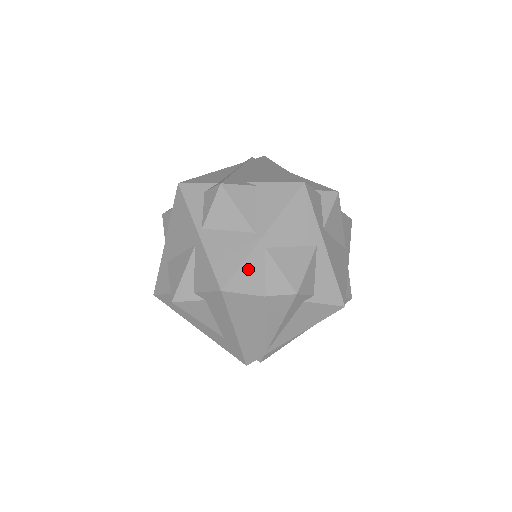
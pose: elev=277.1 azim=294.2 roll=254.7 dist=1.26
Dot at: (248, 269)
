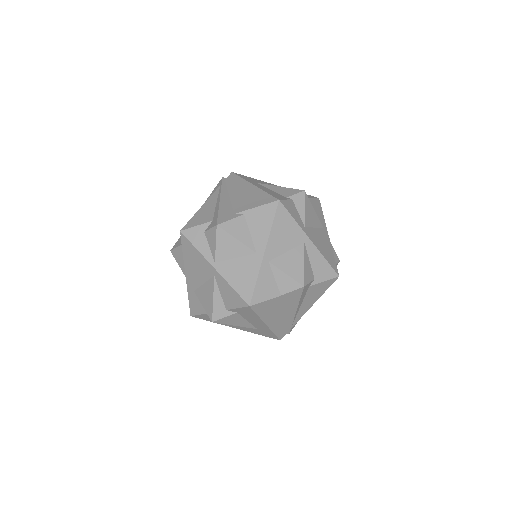
Dot at: (262, 282)
